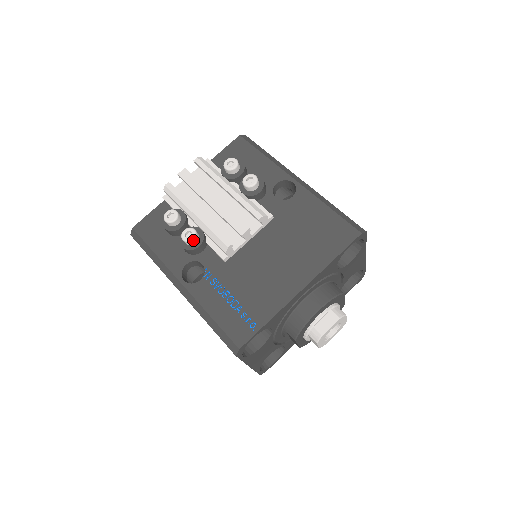
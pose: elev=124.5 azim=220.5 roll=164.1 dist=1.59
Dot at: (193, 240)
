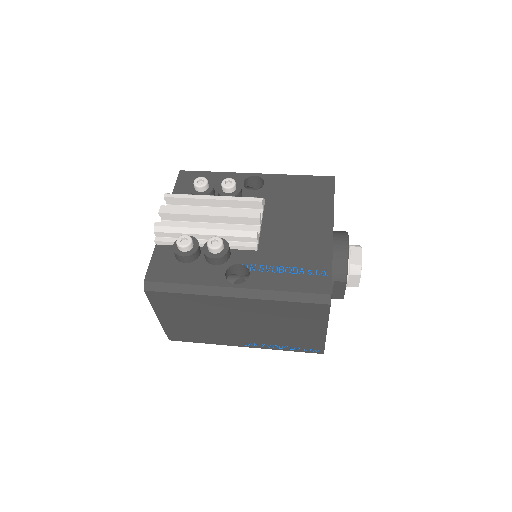
Dot at: (222, 244)
